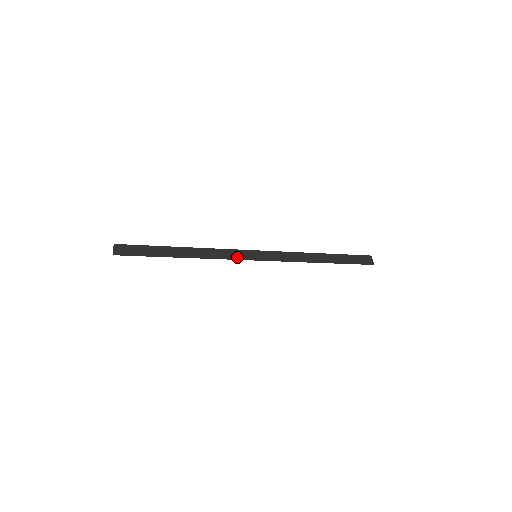
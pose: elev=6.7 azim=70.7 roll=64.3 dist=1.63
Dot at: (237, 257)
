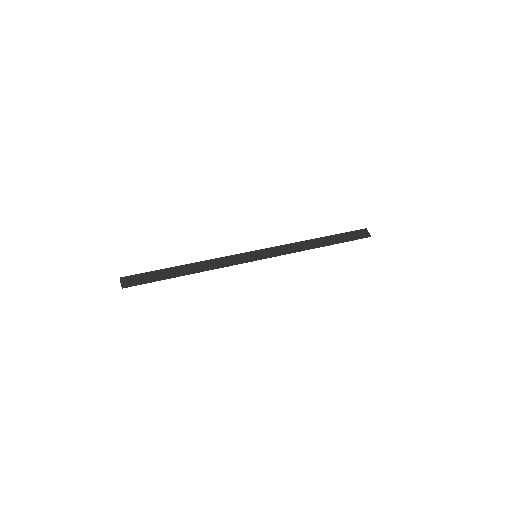
Dot at: (238, 262)
